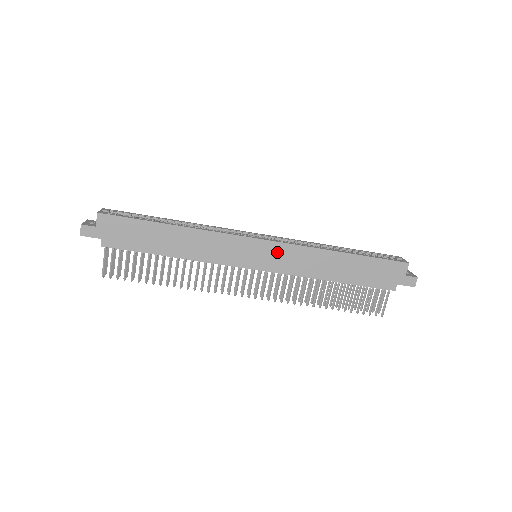
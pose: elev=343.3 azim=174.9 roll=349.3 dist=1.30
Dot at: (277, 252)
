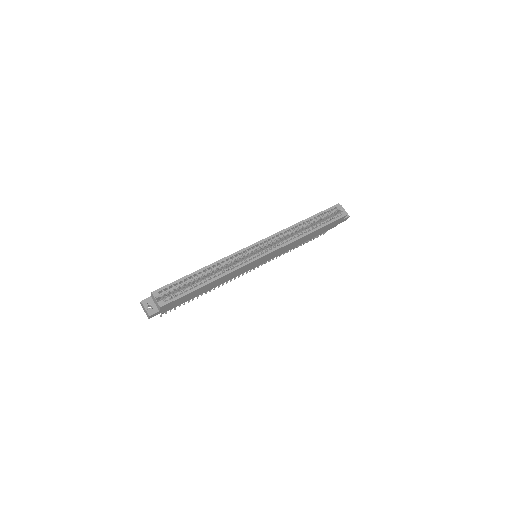
Dot at: (273, 254)
